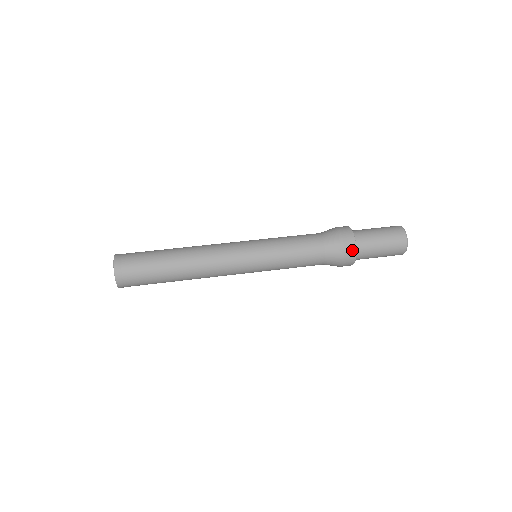
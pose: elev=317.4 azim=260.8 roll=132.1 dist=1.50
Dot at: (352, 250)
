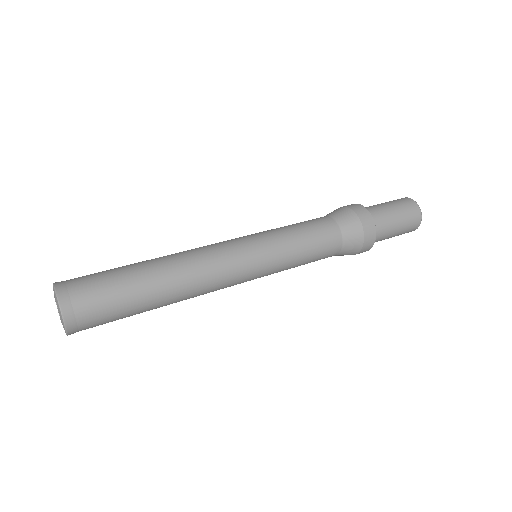
Dot at: (371, 227)
